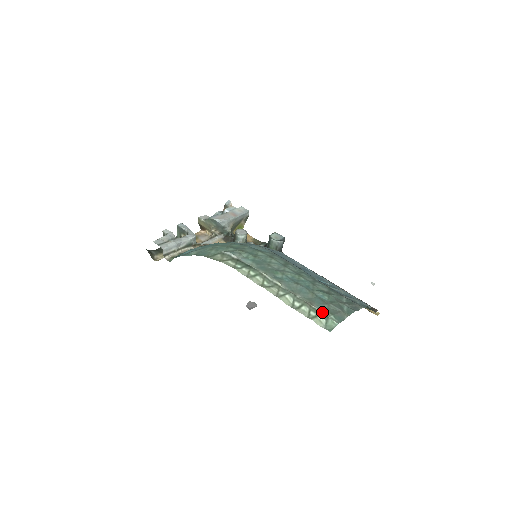
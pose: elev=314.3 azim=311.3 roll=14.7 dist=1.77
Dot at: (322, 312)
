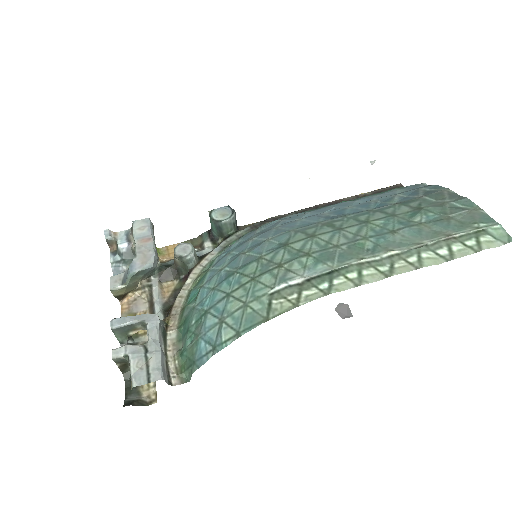
Dot at: (472, 231)
